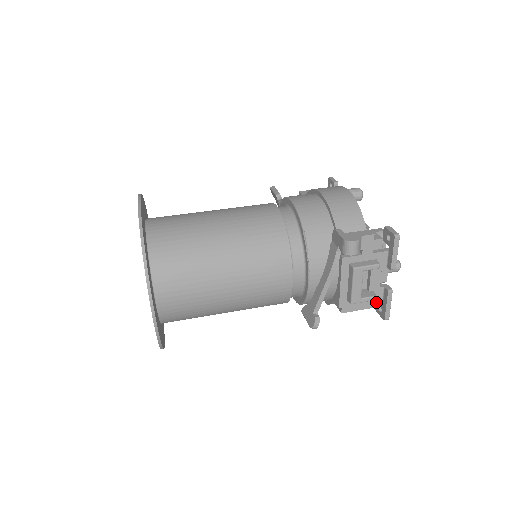
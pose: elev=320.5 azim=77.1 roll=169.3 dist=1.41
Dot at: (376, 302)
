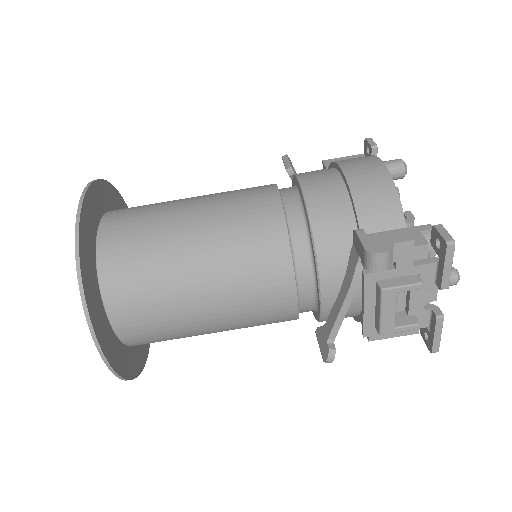
Dot at: occluded
